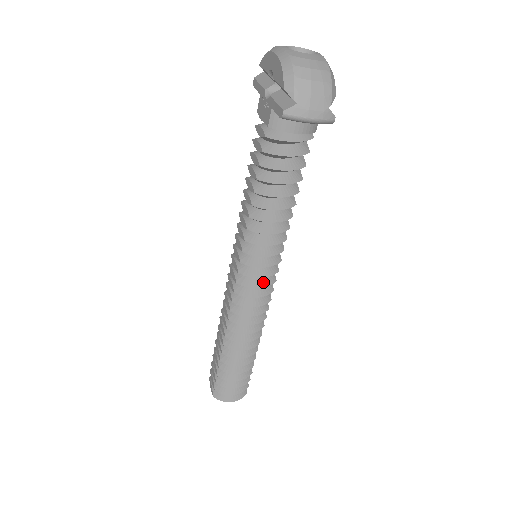
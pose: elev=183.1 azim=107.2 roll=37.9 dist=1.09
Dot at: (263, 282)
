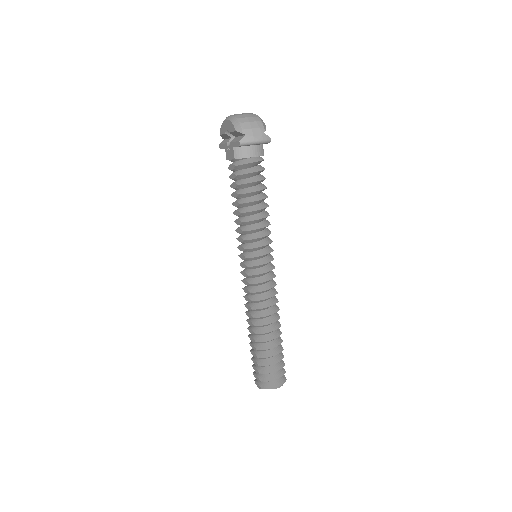
Dot at: (266, 269)
